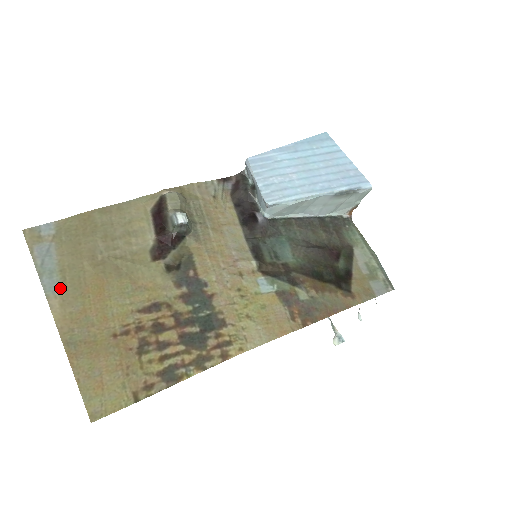
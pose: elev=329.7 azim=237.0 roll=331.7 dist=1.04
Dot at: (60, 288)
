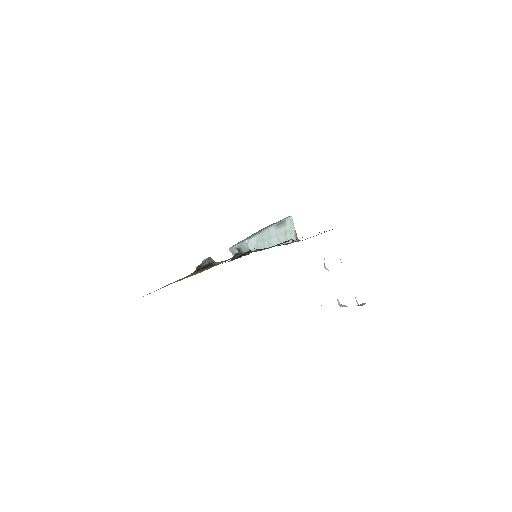
Dot at: occluded
